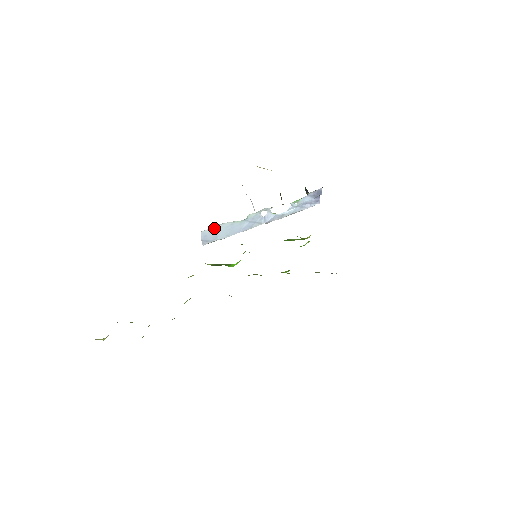
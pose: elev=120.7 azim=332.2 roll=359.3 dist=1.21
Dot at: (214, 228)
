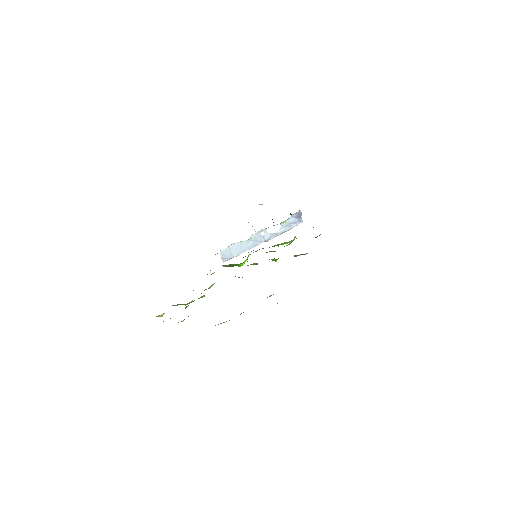
Dot at: (229, 248)
